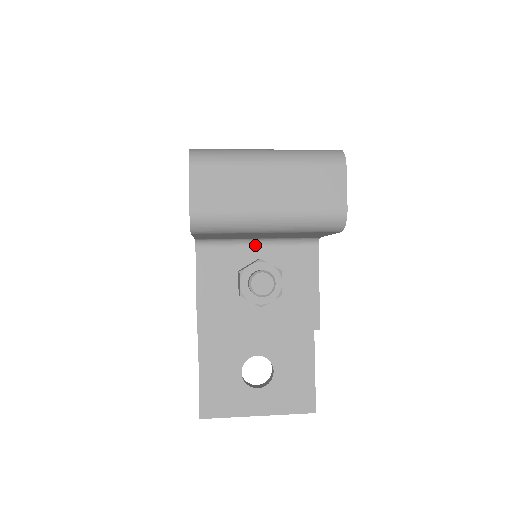
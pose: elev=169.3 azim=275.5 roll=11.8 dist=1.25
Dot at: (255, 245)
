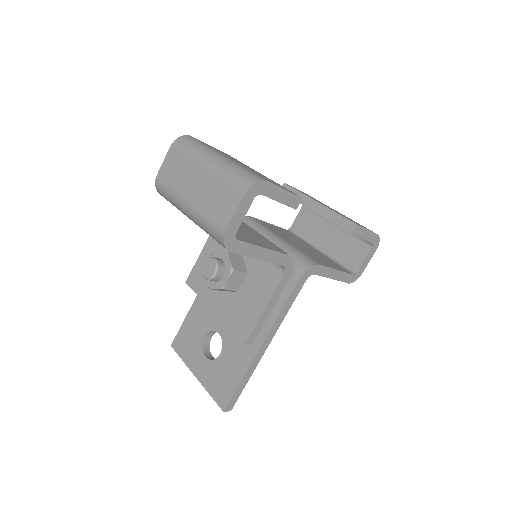
Dot at: occluded
